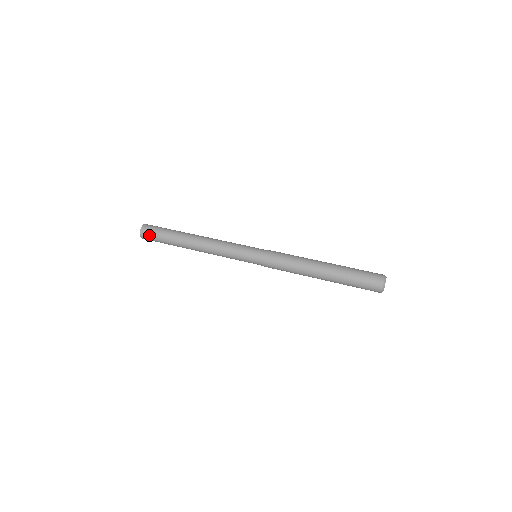
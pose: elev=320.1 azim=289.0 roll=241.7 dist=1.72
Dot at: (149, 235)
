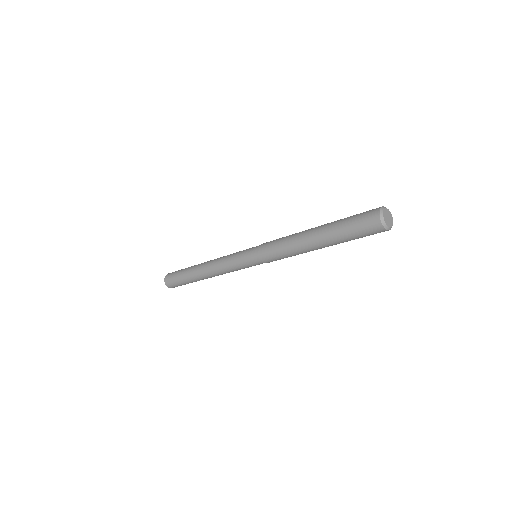
Dot at: (171, 282)
